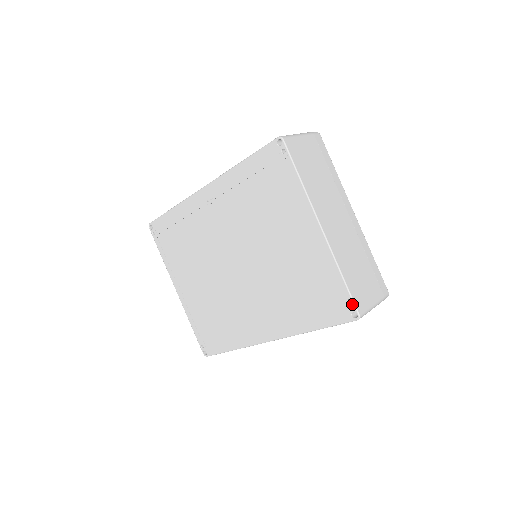
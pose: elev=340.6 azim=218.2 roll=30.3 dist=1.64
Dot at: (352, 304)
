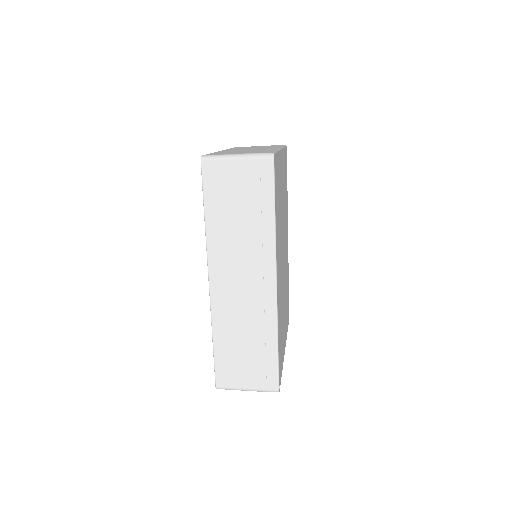
Dot at: occluded
